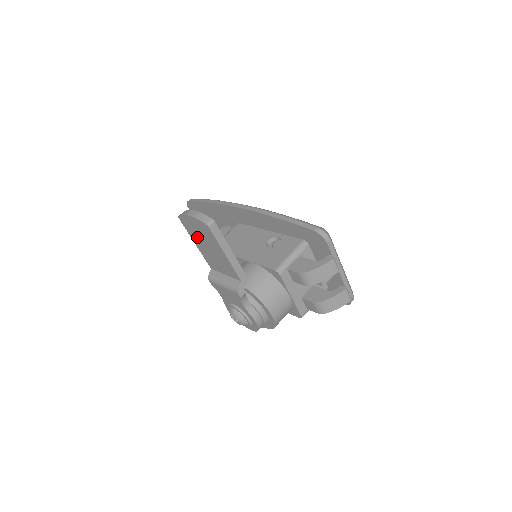
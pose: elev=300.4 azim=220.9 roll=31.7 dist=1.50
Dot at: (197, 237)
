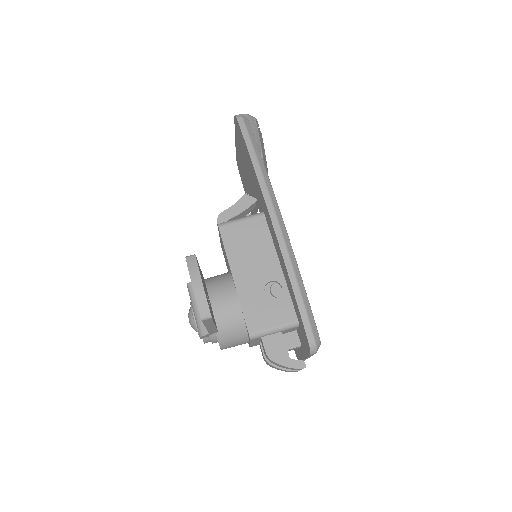
Dot at: occluded
